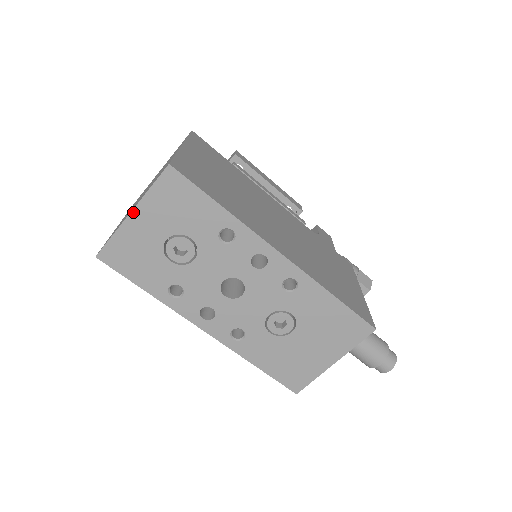
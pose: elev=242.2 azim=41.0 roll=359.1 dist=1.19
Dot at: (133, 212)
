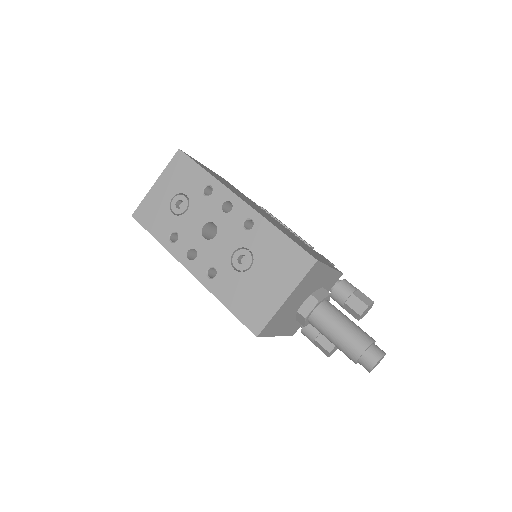
Dot at: (157, 182)
